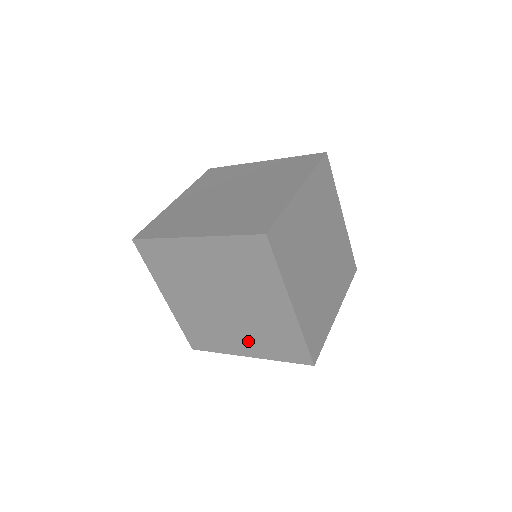
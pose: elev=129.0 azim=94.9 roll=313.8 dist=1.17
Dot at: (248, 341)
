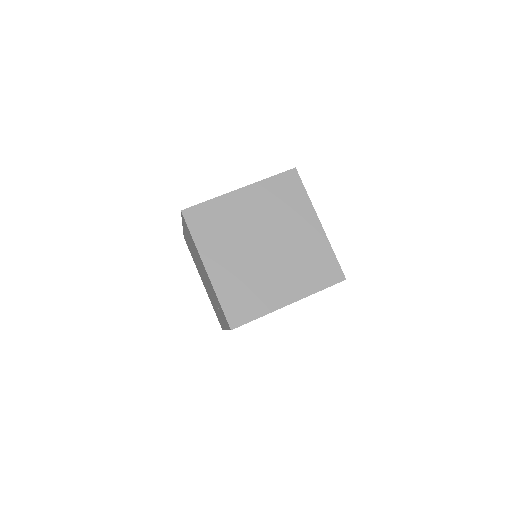
Dot at: occluded
